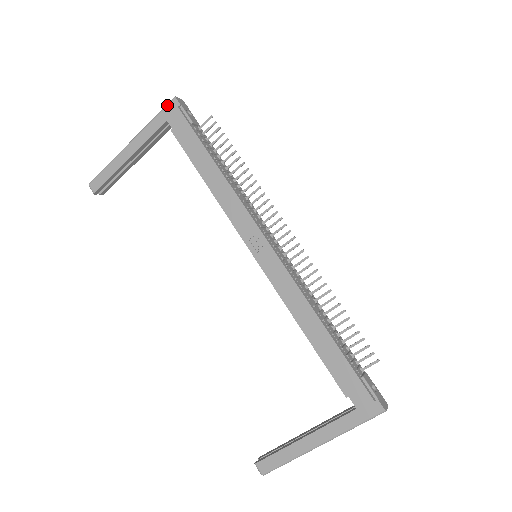
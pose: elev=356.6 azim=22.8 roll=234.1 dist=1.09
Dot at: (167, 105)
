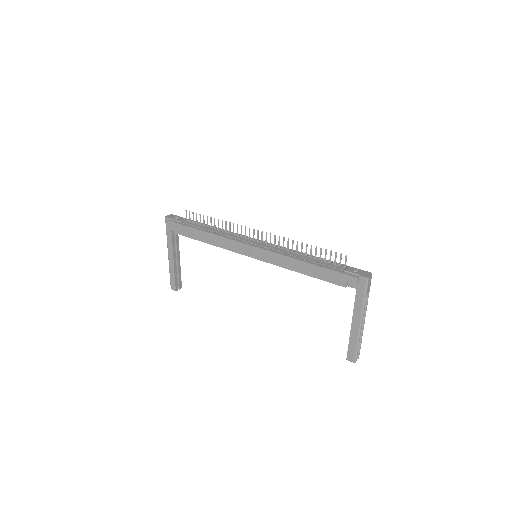
Dot at: (166, 224)
